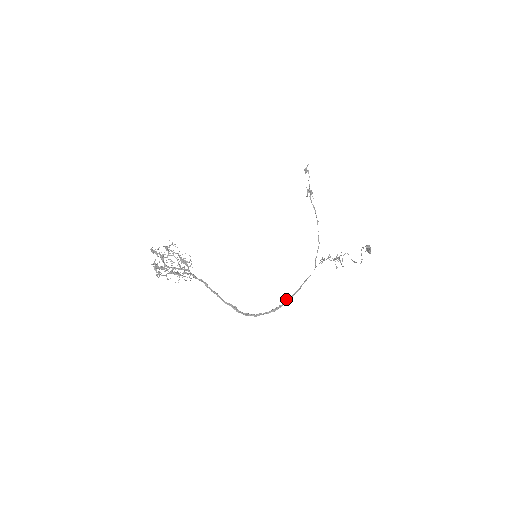
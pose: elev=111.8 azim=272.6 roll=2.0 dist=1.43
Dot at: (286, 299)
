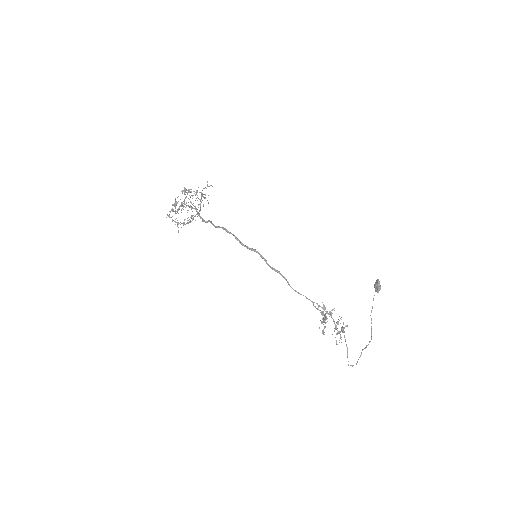
Dot at: (270, 267)
